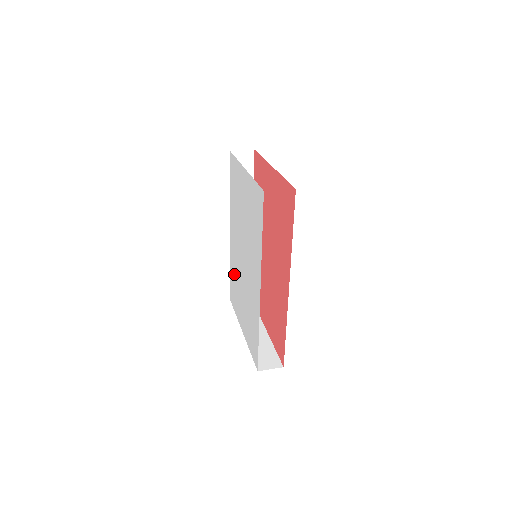
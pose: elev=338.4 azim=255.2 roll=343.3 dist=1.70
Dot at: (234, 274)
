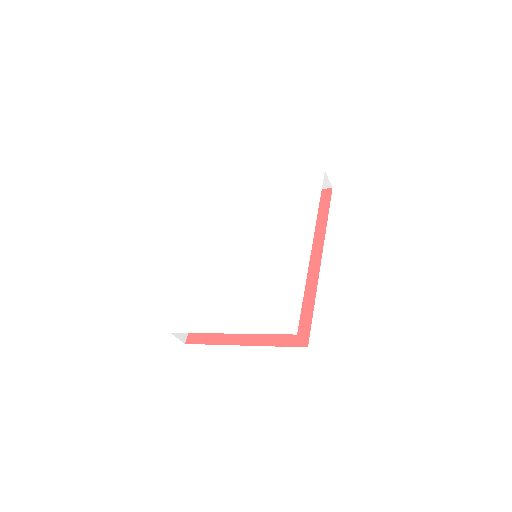
Dot at: (205, 287)
